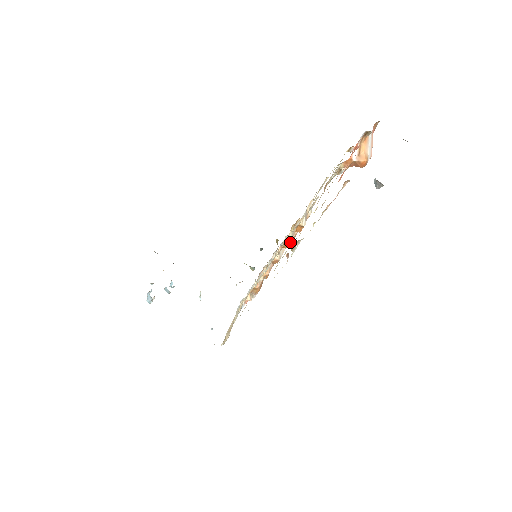
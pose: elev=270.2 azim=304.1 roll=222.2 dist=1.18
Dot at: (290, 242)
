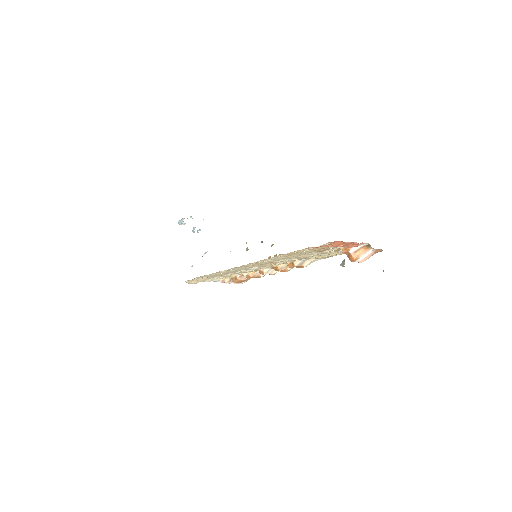
Dot at: (280, 268)
